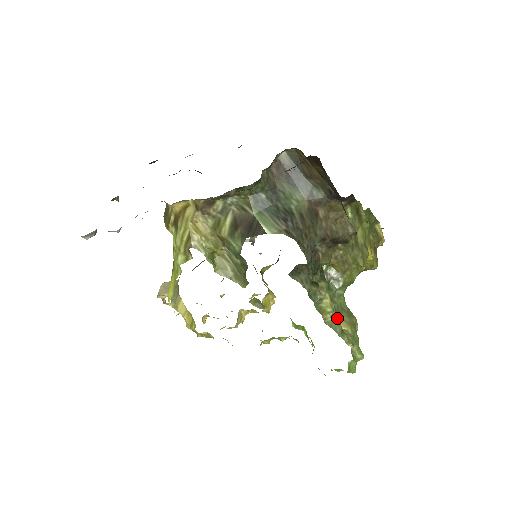
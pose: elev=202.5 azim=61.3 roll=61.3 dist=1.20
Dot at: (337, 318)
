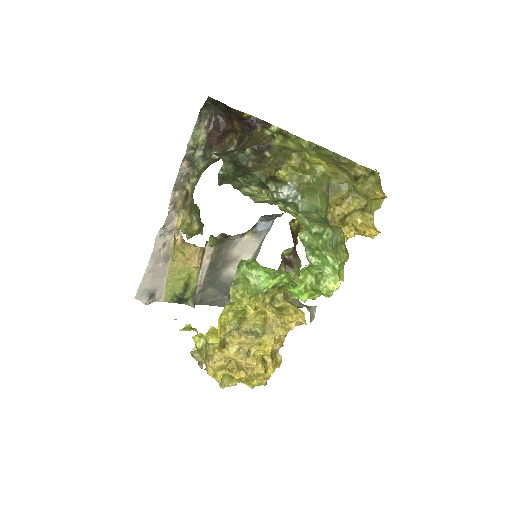
Dot at: occluded
